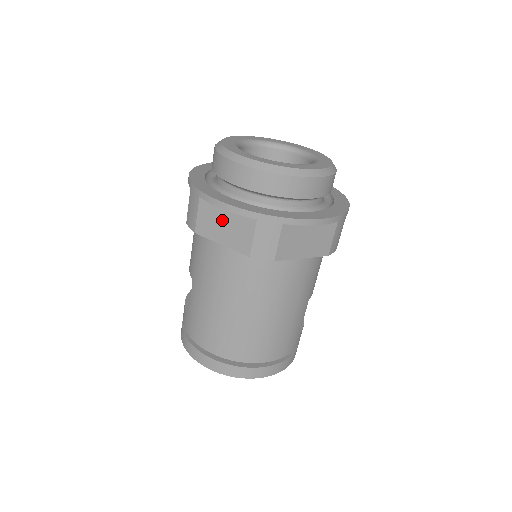
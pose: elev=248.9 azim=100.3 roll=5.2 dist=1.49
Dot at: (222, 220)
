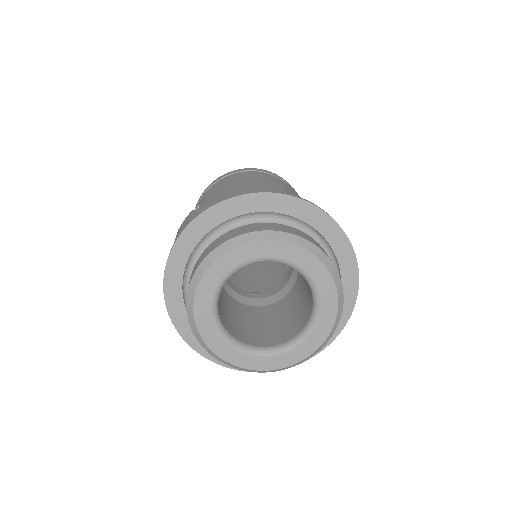
Dot at: occluded
